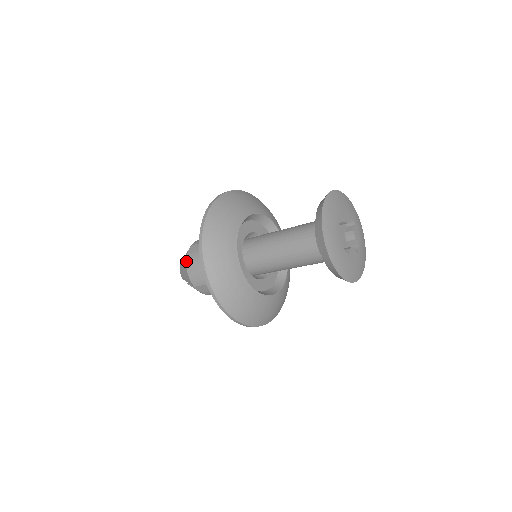
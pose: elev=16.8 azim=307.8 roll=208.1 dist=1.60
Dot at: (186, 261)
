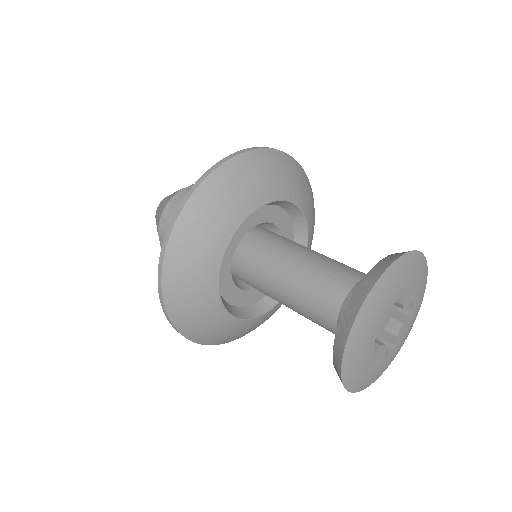
Dot at: (171, 198)
